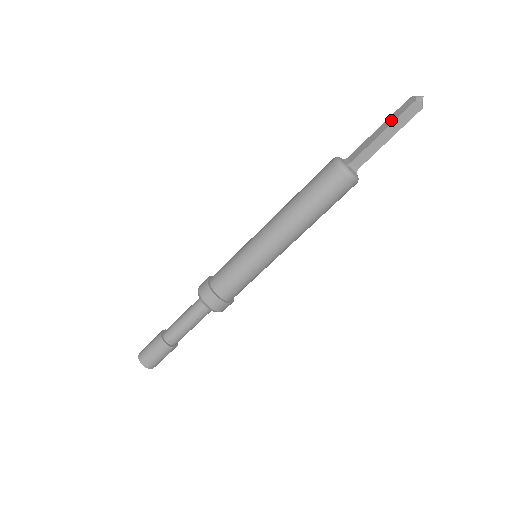
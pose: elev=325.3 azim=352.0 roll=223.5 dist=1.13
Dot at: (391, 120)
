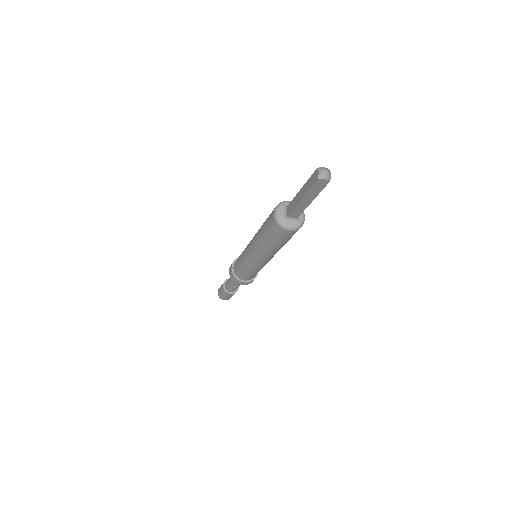
Dot at: (306, 189)
